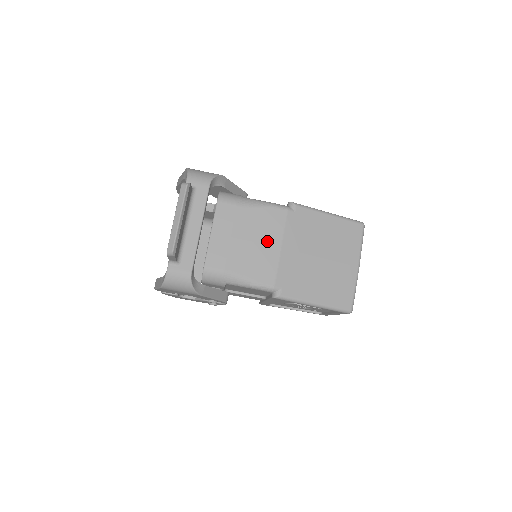
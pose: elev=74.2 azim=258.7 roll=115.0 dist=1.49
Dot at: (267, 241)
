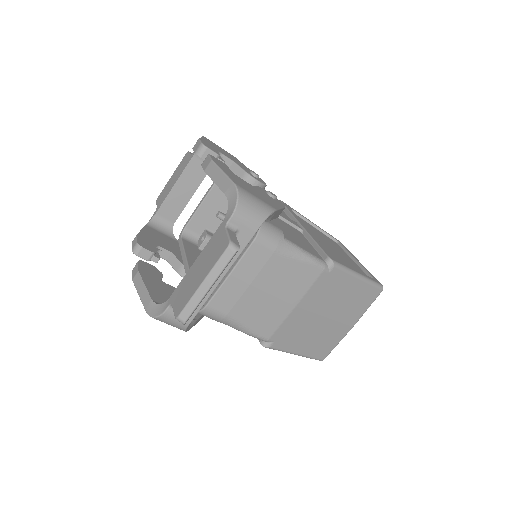
Dot at: (285, 297)
